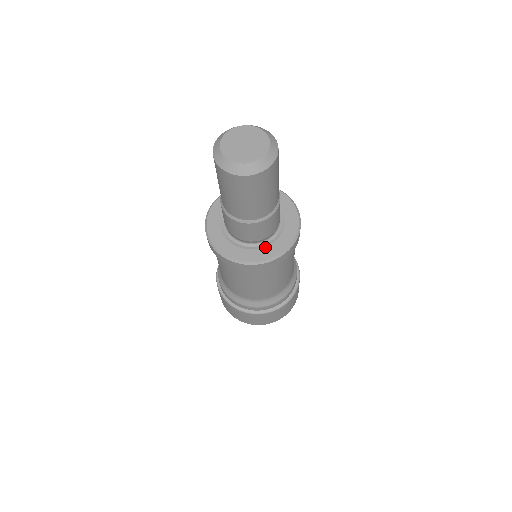
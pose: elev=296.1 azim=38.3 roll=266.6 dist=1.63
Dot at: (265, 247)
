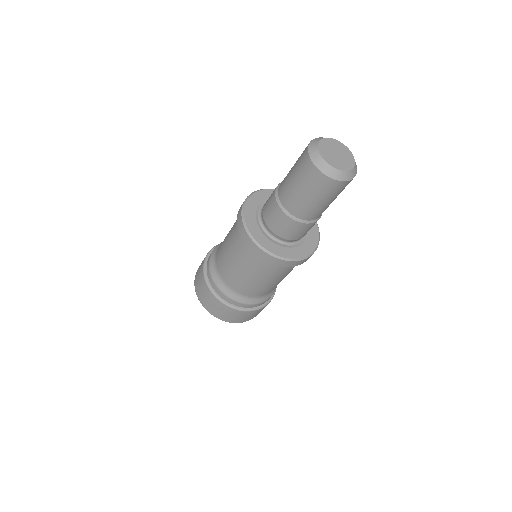
Dot at: (304, 242)
